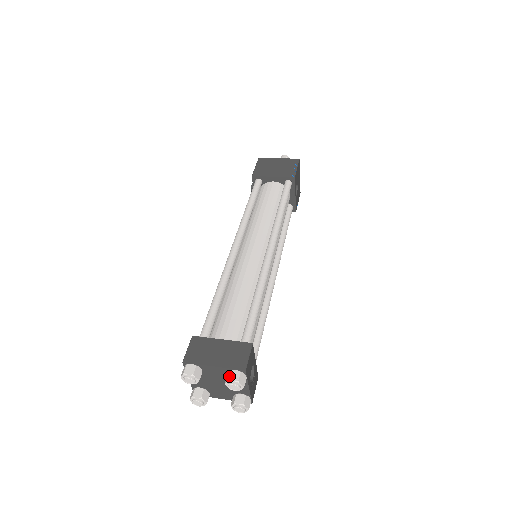
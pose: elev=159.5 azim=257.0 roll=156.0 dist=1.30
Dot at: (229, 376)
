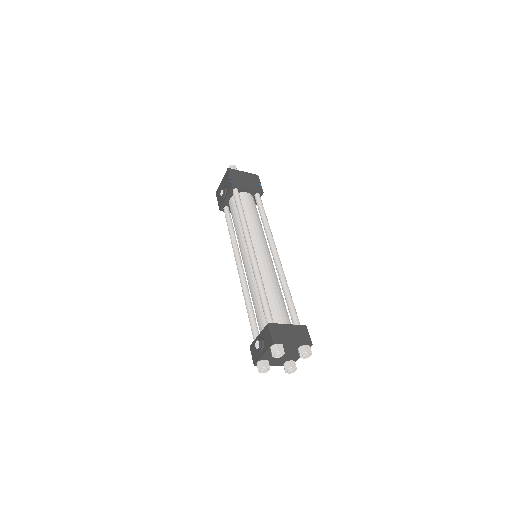
Dot at: (305, 349)
